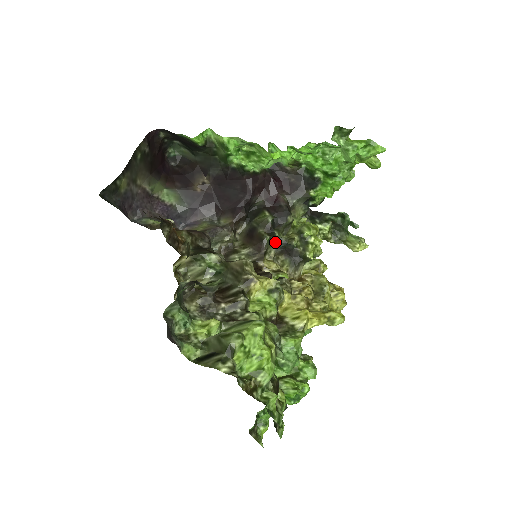
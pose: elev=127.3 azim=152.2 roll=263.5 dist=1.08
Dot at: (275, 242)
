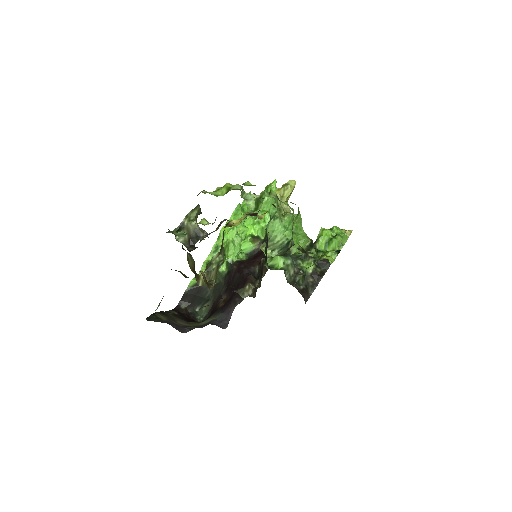
Dot at: occluded
